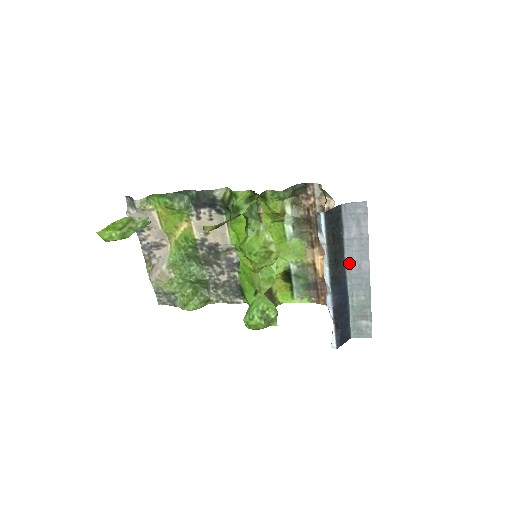
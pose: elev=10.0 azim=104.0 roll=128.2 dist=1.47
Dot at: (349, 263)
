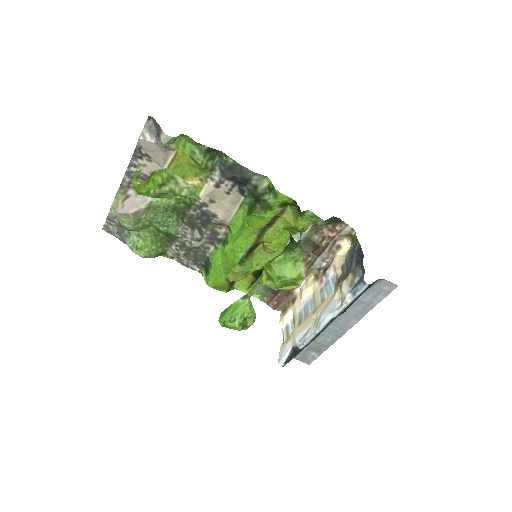
Dot at: (343, 315)
